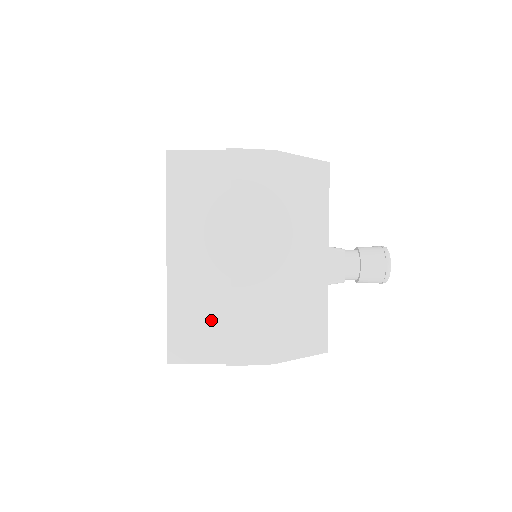
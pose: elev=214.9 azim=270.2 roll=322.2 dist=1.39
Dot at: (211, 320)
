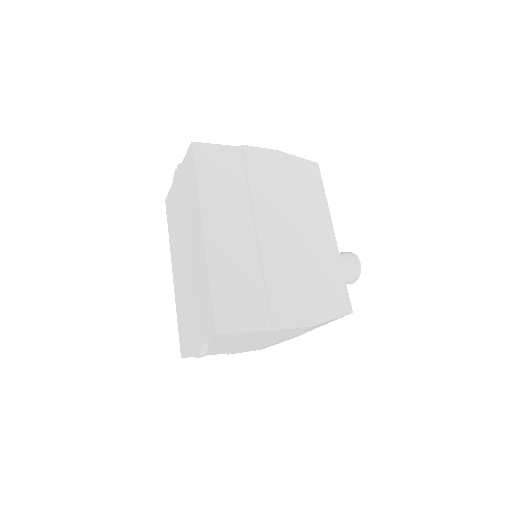
Dot at: (252, 287)
